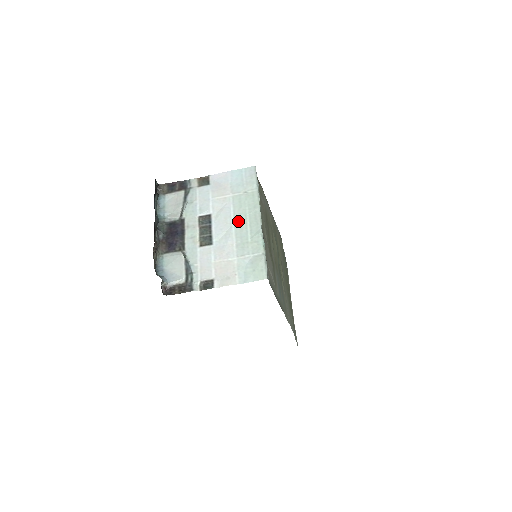
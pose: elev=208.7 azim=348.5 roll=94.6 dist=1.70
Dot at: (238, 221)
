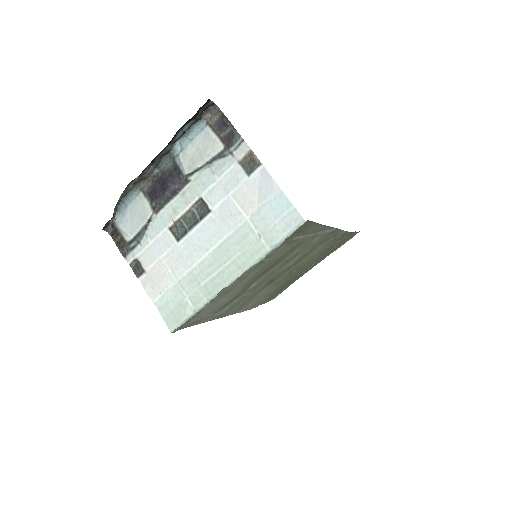
Dot at: (218, 253)
